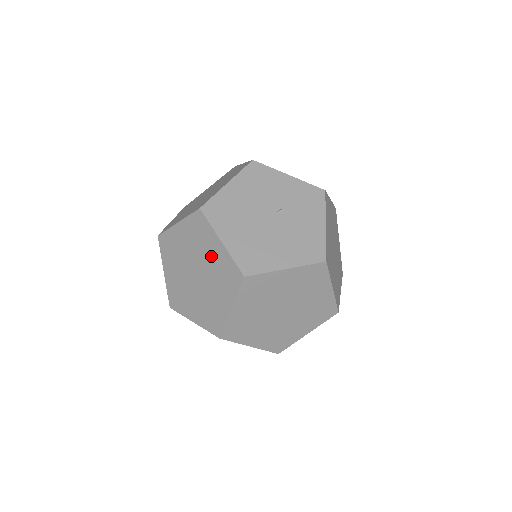
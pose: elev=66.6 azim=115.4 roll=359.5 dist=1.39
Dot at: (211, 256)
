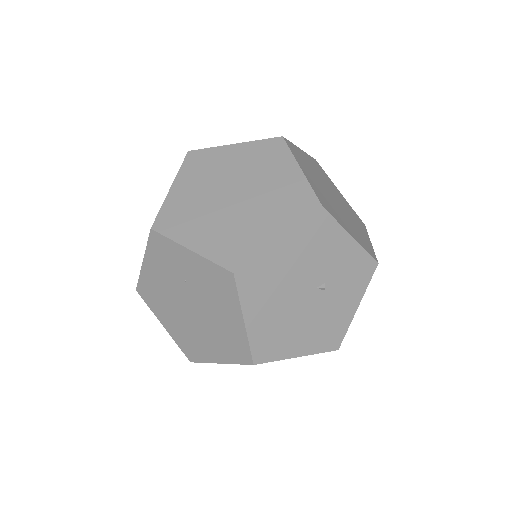
Dot at: (221, 316)
